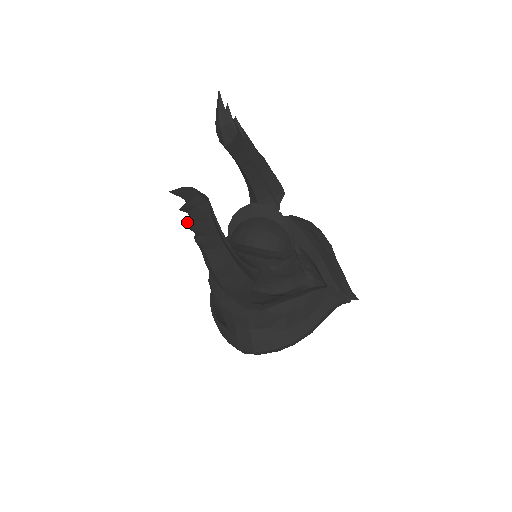
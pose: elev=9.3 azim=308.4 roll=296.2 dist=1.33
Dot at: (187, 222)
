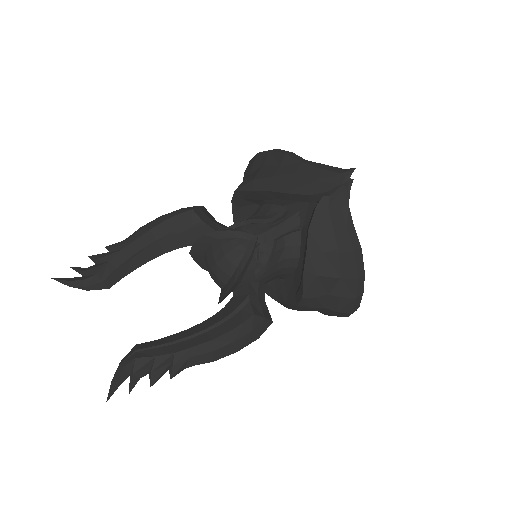
Dot at: occluded
